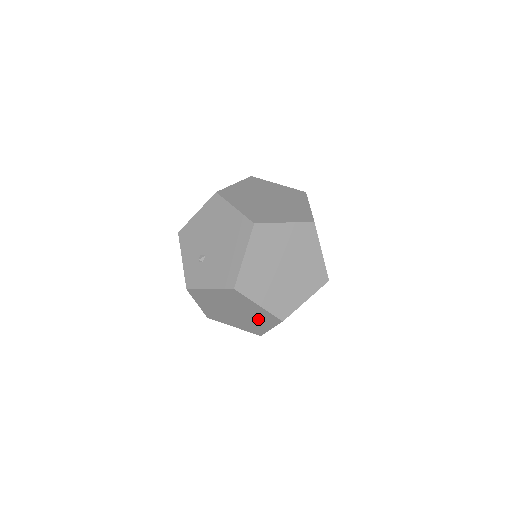
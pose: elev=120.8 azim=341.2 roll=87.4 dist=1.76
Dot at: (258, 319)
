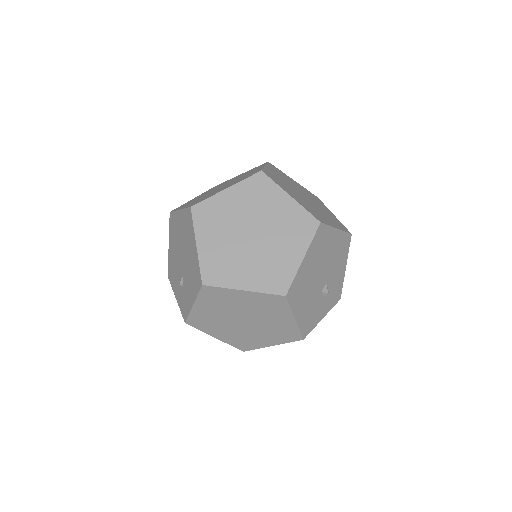
Dot at: (269, 313)
